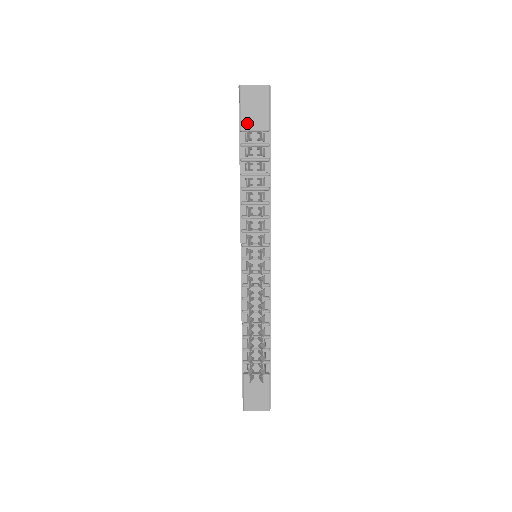
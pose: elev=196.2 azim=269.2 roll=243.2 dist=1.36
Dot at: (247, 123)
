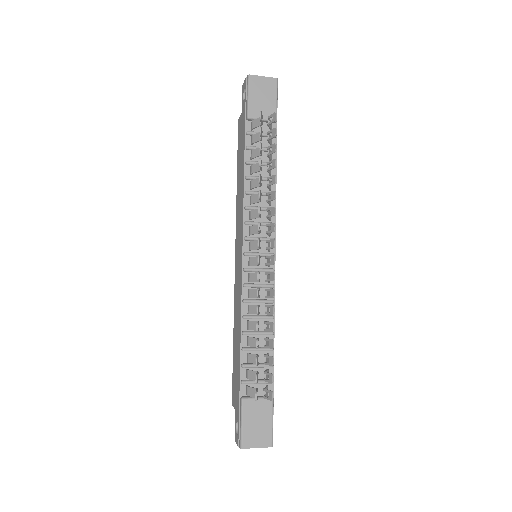
Dot at: (255, 111)
